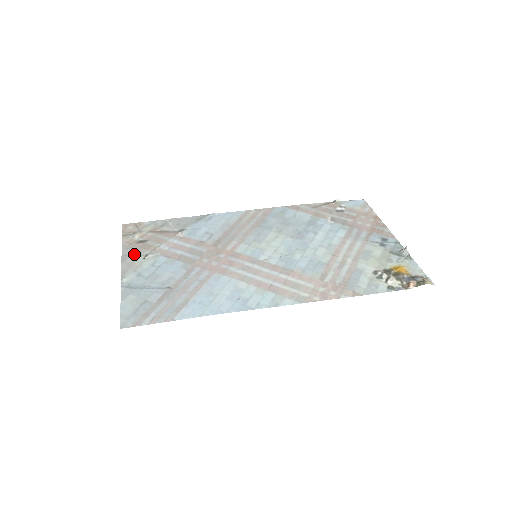
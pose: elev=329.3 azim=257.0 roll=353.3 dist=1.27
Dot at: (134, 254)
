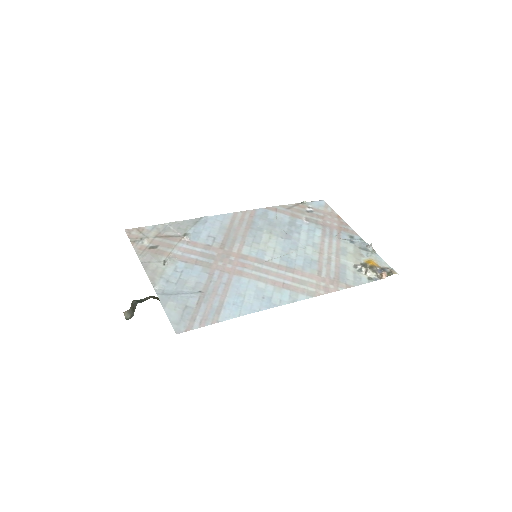
Dot at: (153, 261)
